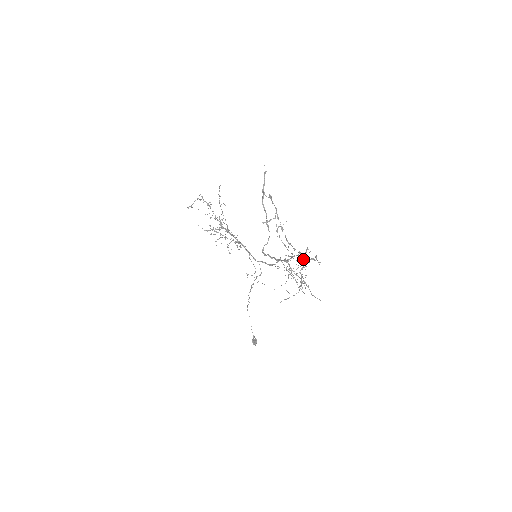
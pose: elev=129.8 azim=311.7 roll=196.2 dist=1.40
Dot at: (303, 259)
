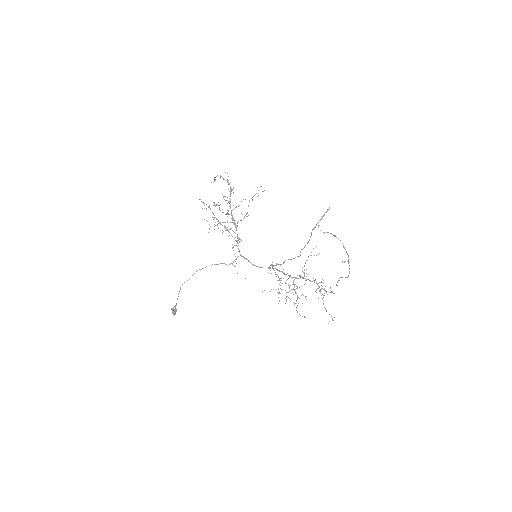
Dot at: occluded
